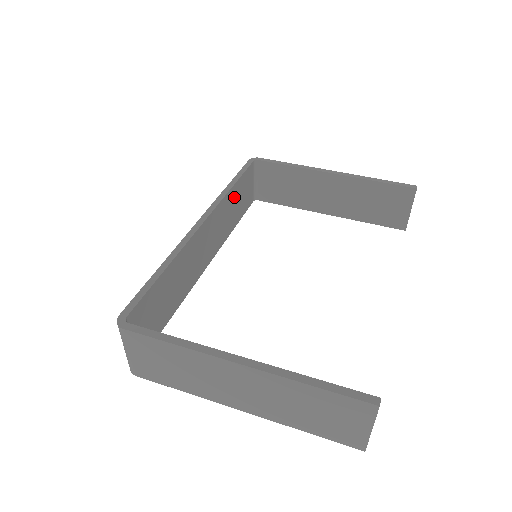
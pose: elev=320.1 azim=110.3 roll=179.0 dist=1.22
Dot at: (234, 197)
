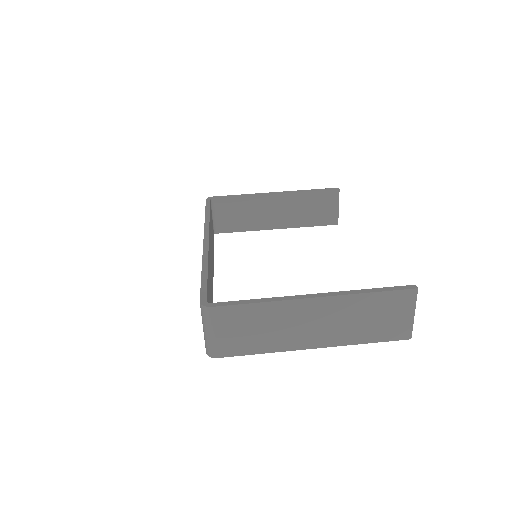
Dot at: occluded
